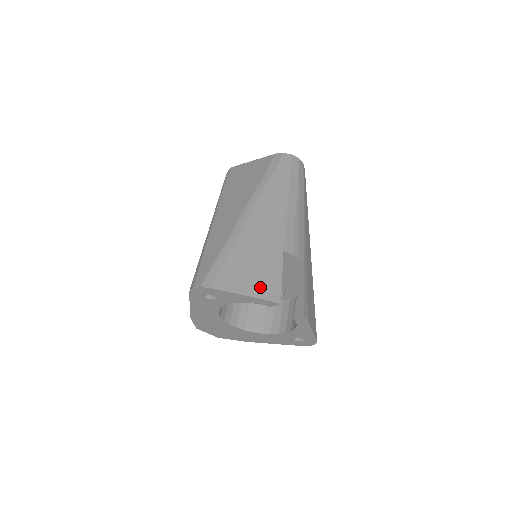
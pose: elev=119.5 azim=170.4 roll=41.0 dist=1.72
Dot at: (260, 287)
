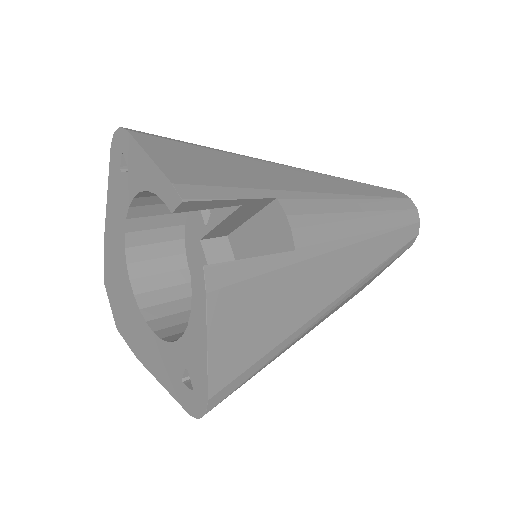
Dot at: (185, 174)
